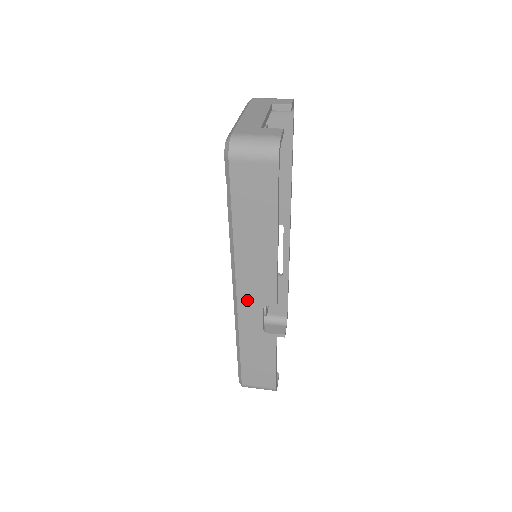
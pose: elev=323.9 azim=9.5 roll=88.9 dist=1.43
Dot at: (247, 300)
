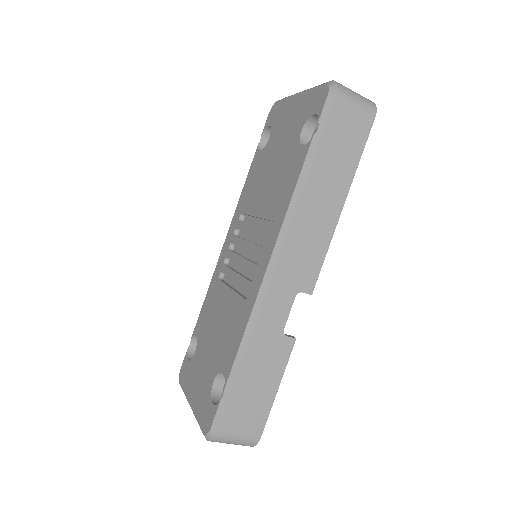
Dot at: (283, 280)
